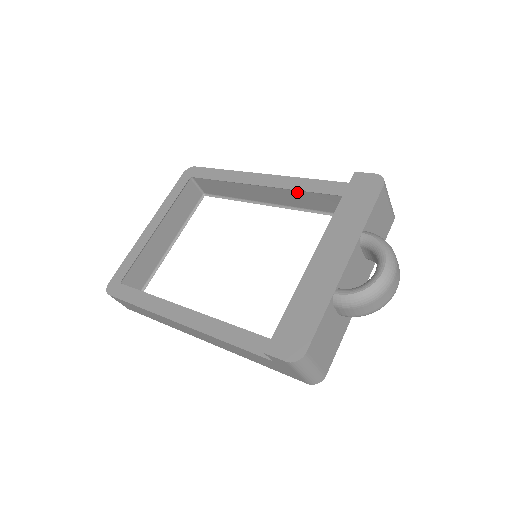
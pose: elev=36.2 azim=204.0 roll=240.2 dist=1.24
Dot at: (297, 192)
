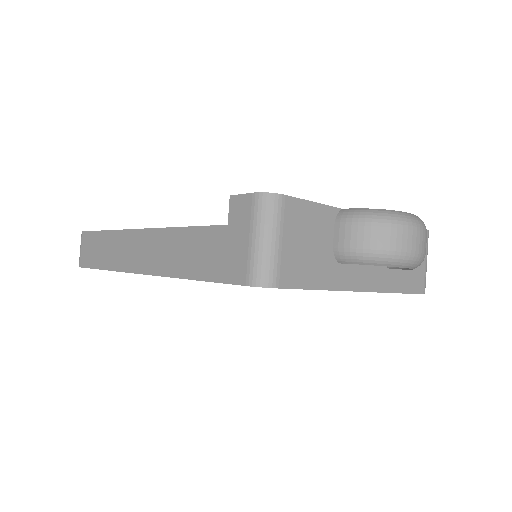
Dot at: occluded
